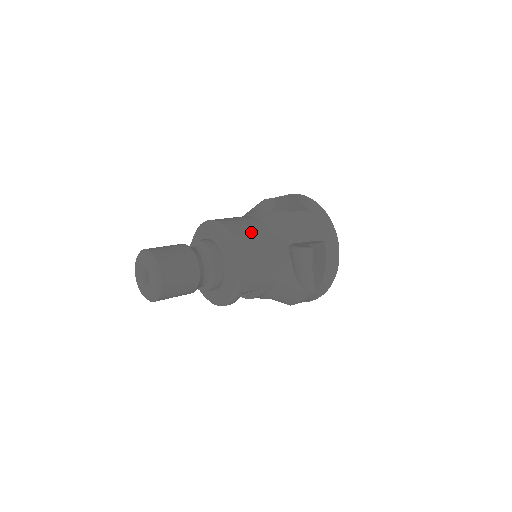
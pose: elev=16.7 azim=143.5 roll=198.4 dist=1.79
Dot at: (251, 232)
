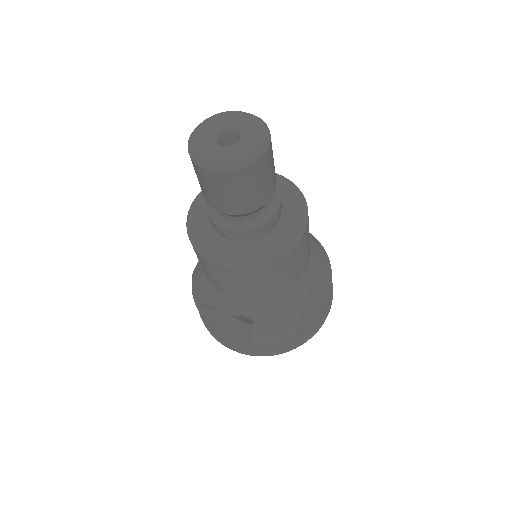
Dot at: occluded
